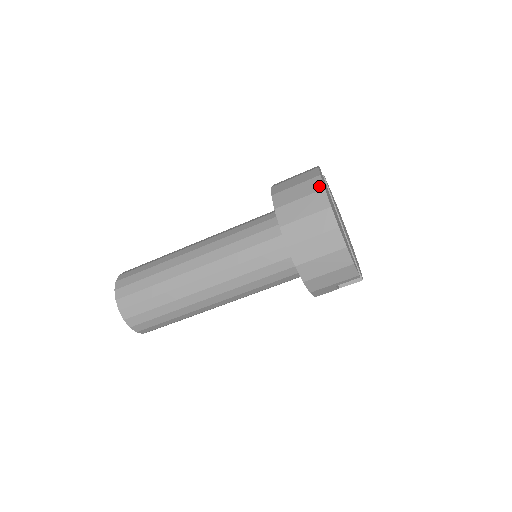
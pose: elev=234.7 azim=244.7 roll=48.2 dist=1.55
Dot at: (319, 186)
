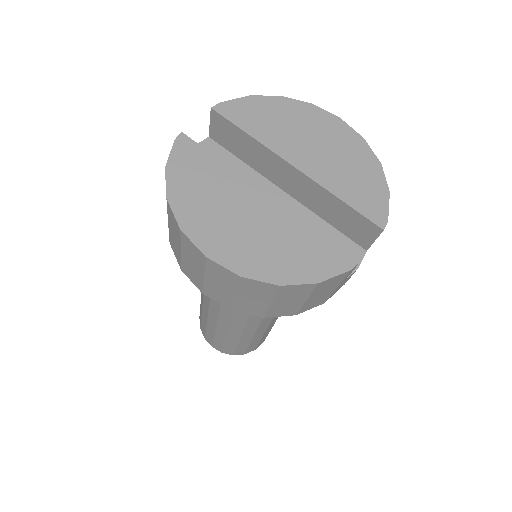
Dot at: (176, 225)
